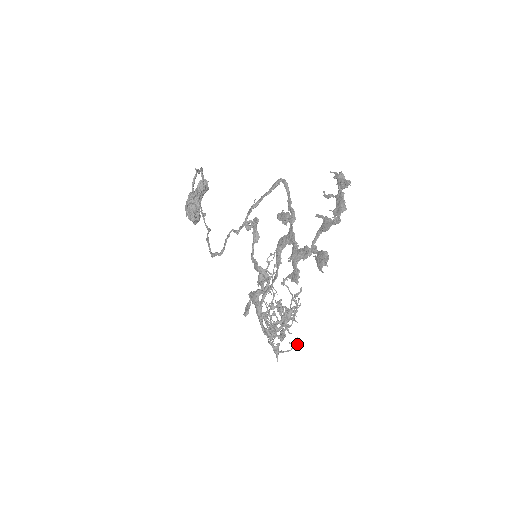
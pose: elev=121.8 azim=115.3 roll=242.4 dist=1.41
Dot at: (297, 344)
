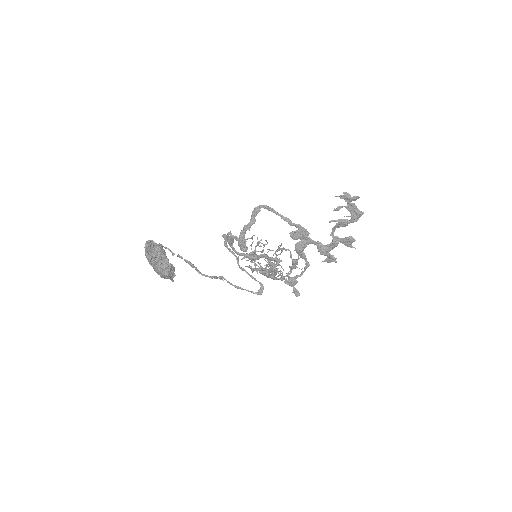
Dot at: occluded
